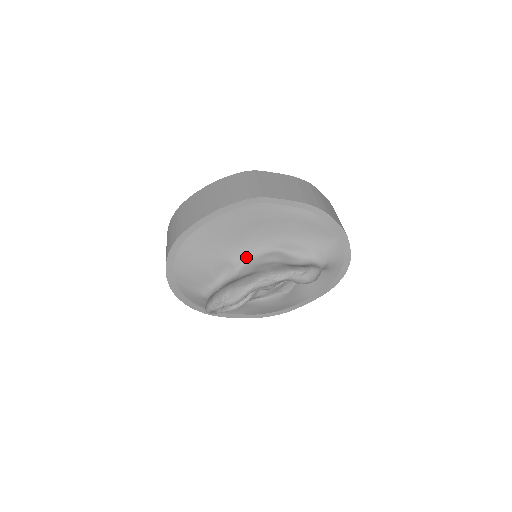
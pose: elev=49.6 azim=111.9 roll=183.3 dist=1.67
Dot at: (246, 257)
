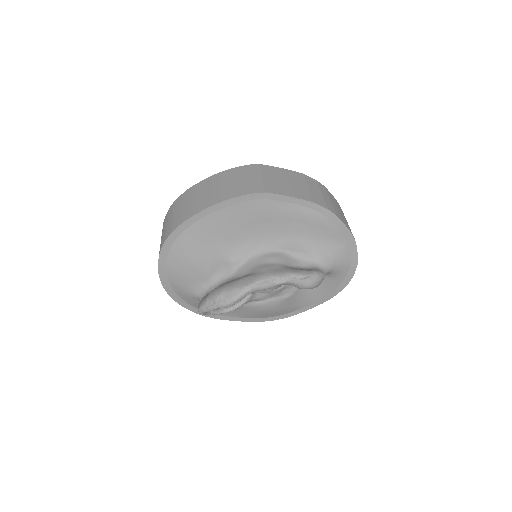
Dot at: (245, 256)
